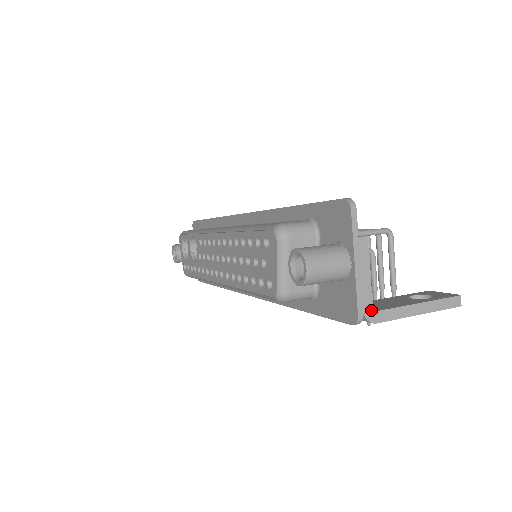
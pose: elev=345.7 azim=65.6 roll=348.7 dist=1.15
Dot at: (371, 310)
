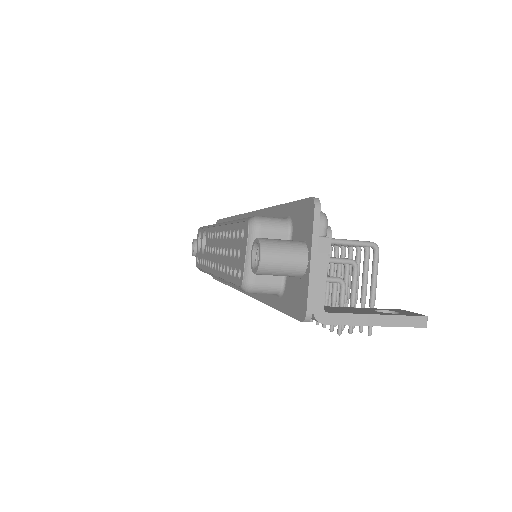
Dot at: (322, 310)
